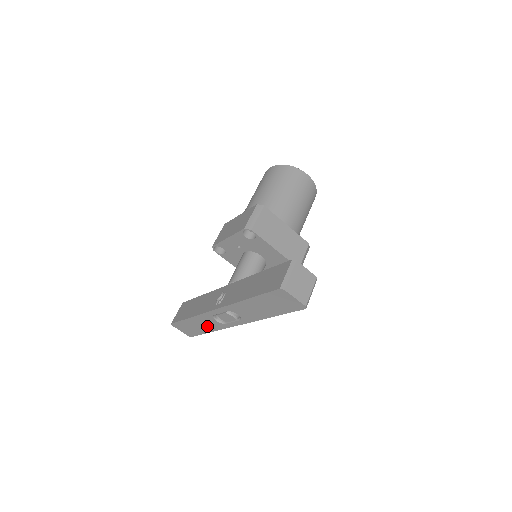
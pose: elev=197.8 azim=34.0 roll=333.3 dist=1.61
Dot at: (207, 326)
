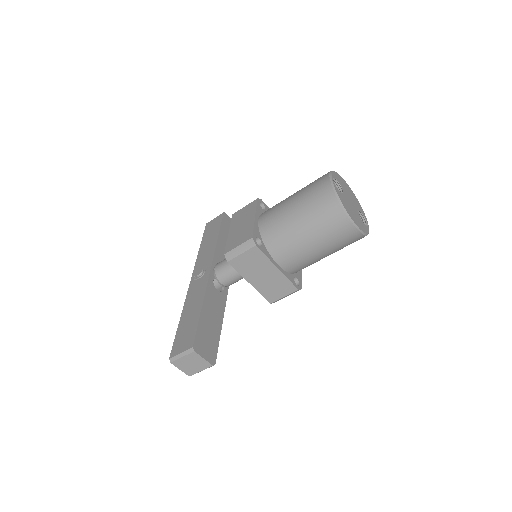
Dot at: occluded
